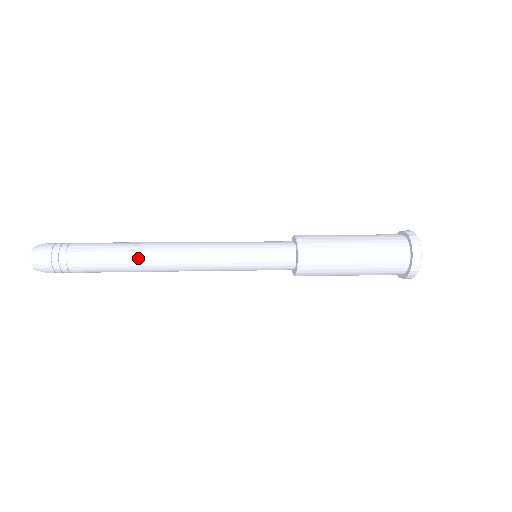
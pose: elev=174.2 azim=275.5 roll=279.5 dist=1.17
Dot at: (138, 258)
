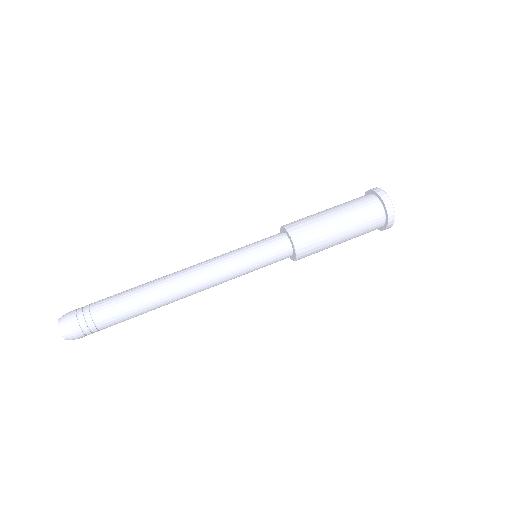
Dot at: (160, 304)
